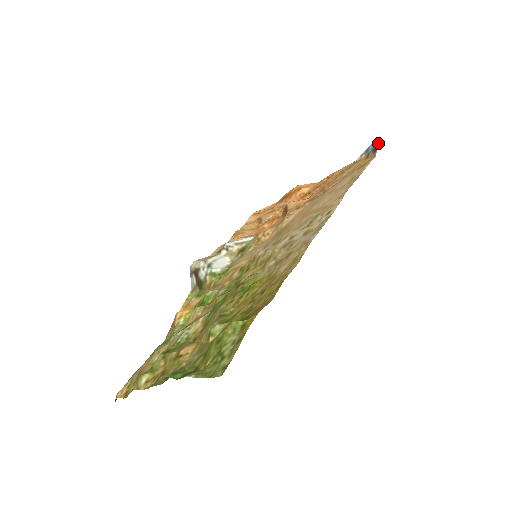
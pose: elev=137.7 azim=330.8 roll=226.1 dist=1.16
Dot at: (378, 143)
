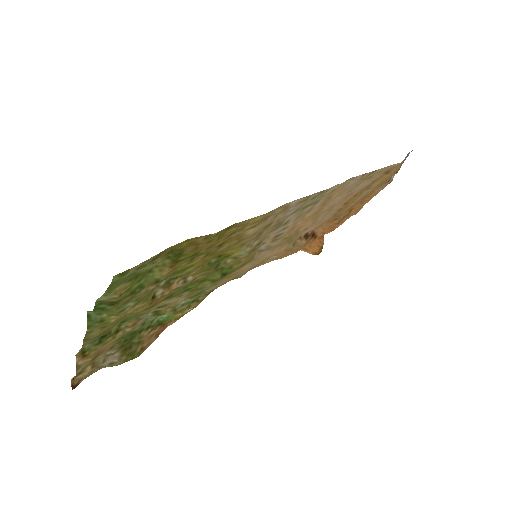
Dot at: (408, 153)
